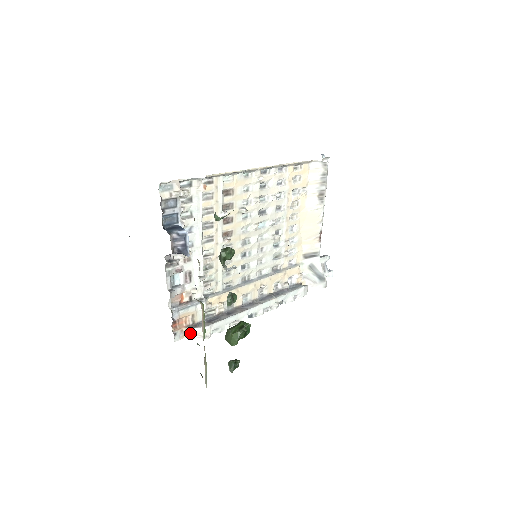
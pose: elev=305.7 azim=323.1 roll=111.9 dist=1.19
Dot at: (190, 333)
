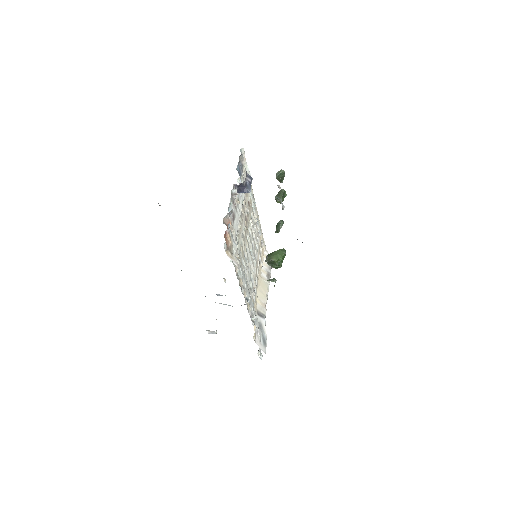
Dot at: (230, 254)
